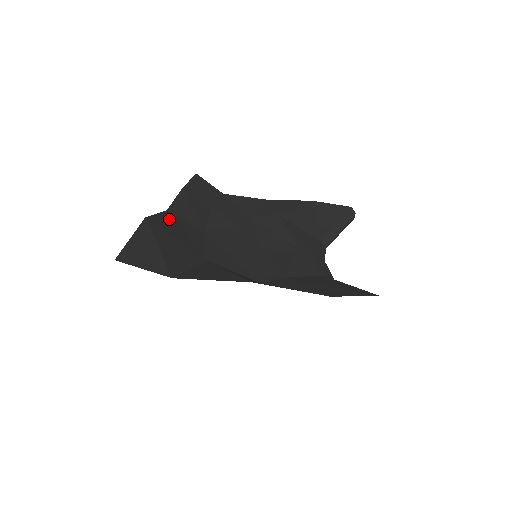
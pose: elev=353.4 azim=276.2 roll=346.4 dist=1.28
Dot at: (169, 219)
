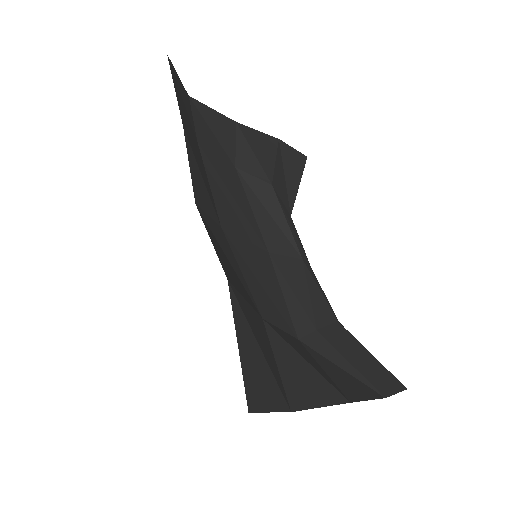
Dot at: (213, 238)
